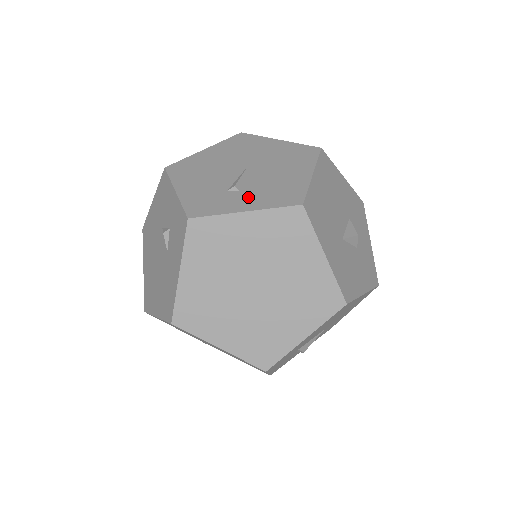
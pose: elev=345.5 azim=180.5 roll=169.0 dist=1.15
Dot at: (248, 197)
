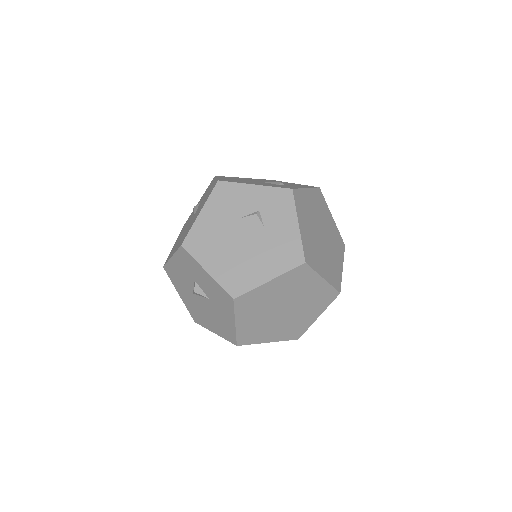
Dot at: (294, 186)
